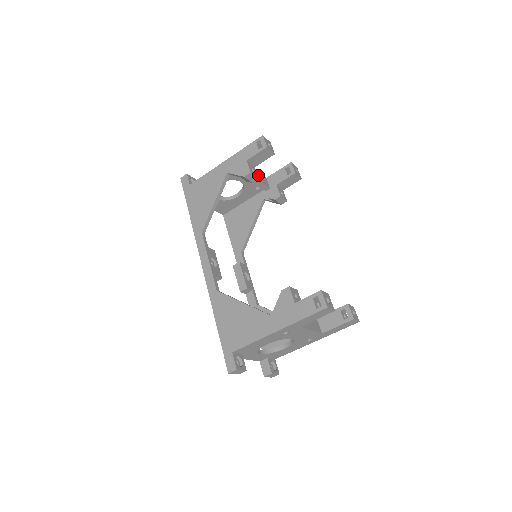
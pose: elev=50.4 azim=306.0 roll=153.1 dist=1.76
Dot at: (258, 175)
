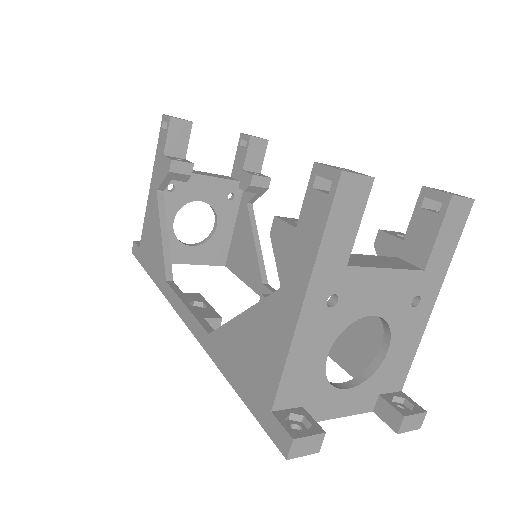
Dot at: occluded
